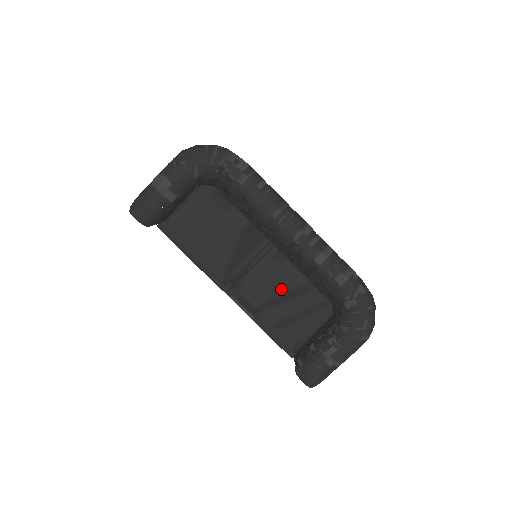
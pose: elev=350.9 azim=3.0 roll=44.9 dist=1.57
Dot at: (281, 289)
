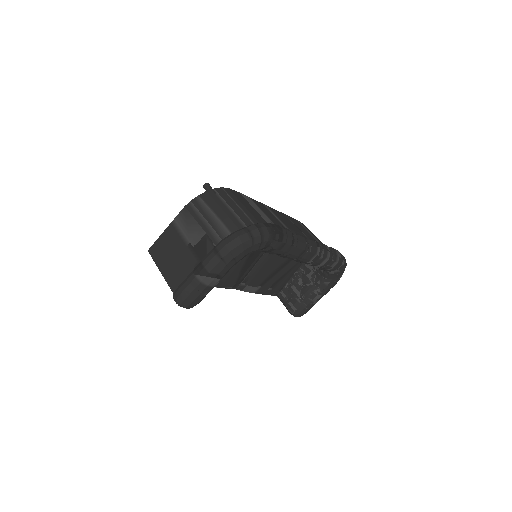
Dot at: (275, 268)
